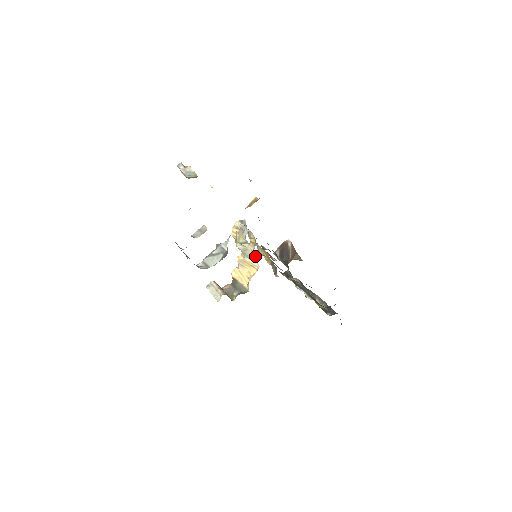
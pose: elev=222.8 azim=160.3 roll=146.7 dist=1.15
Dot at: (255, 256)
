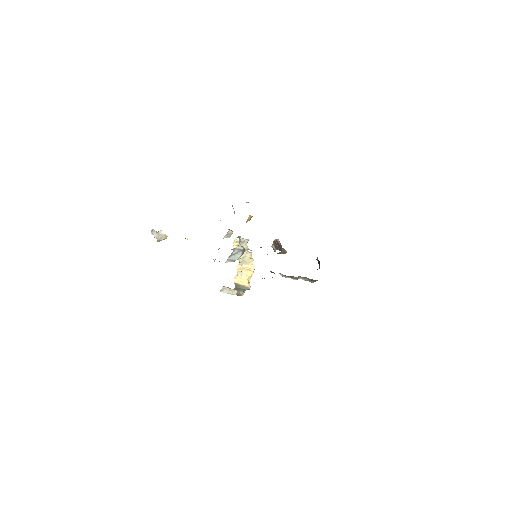
Dot at: (252, 260)
